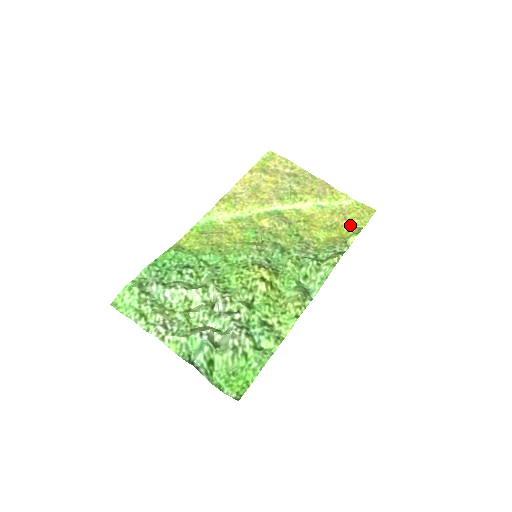
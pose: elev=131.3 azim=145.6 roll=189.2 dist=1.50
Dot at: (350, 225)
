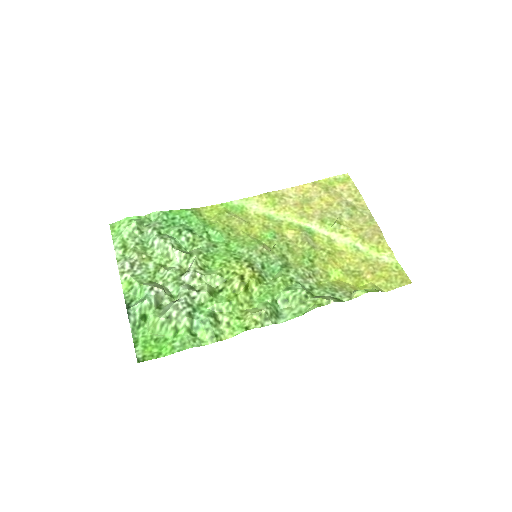
Dot at: (373, 282)
